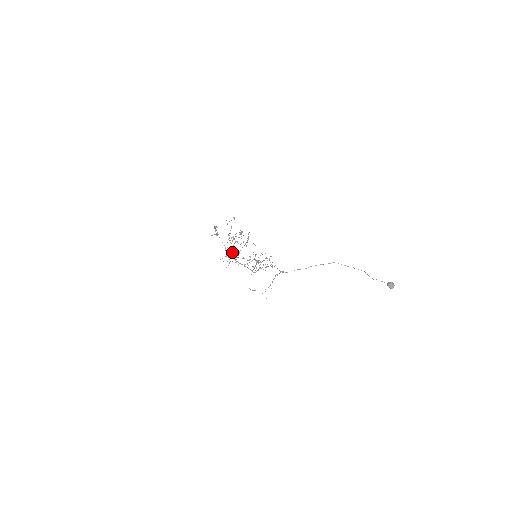
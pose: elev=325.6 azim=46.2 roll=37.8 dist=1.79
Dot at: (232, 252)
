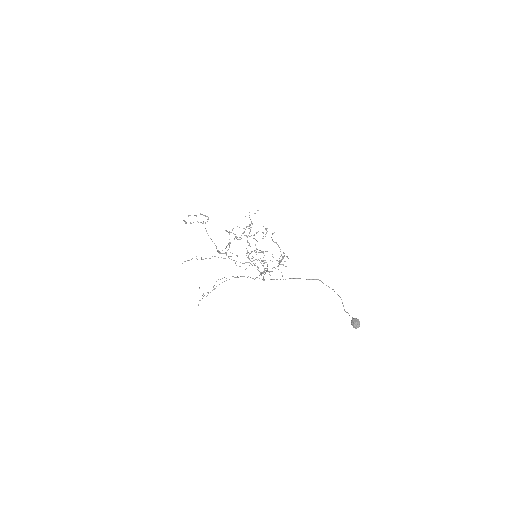
Dot at: occluded
